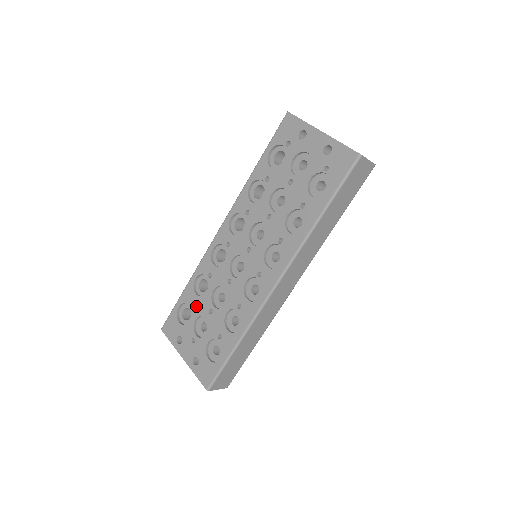
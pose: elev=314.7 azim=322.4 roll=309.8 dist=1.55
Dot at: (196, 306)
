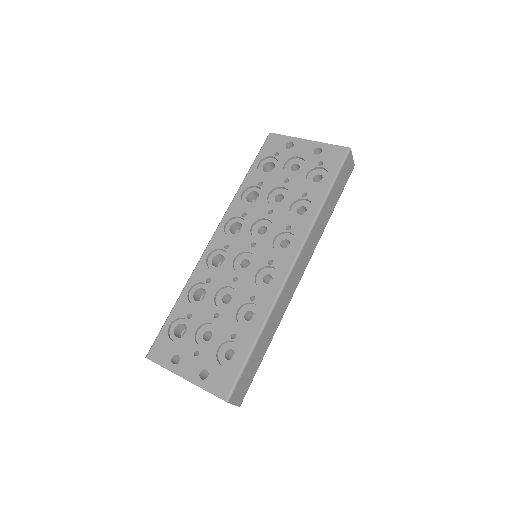
Dot at: (195, 316)
